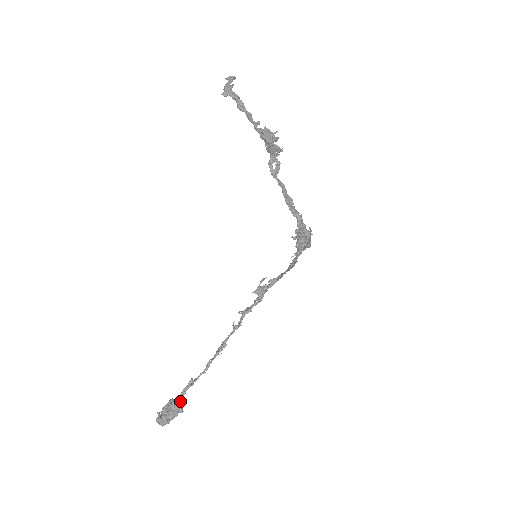
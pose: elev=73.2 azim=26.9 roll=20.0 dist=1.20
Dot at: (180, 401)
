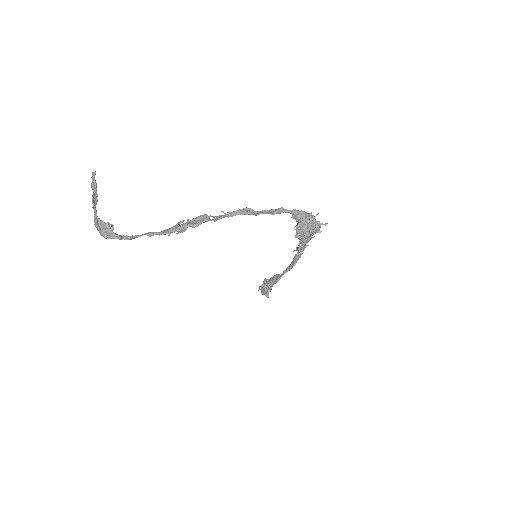
Dot at: (263, 294)
